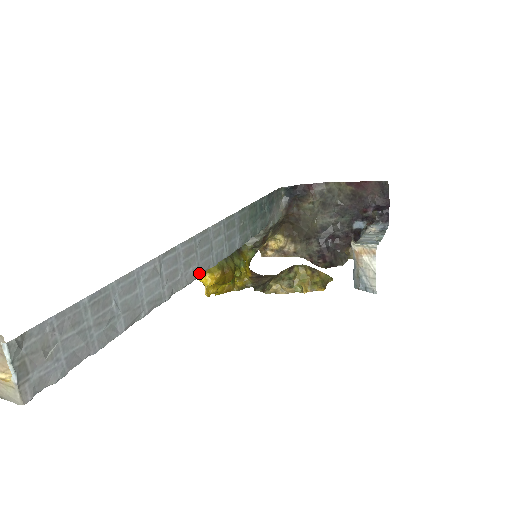
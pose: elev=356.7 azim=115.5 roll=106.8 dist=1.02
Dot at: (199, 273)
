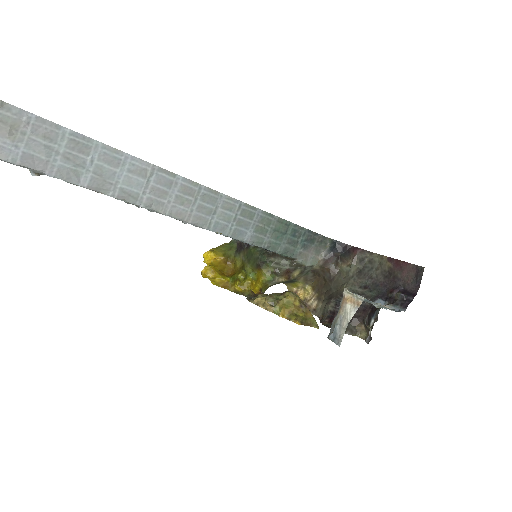
Dot at: (189, 219)
